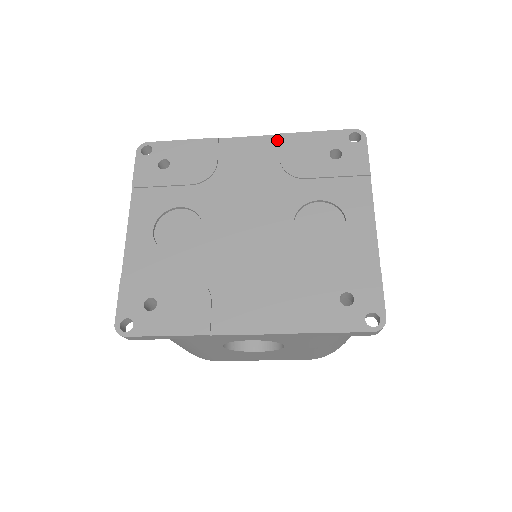
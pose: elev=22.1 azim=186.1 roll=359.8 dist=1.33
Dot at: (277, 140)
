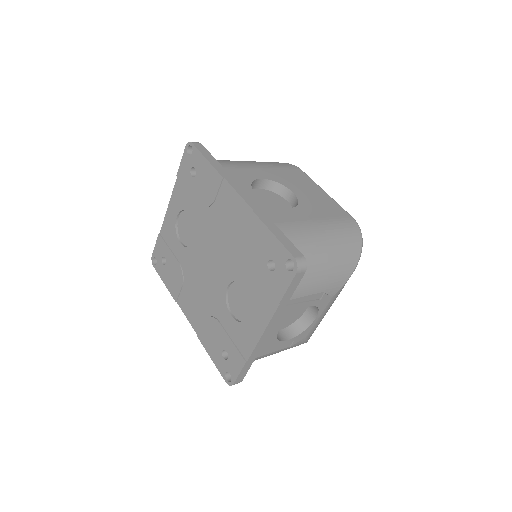
Dot at: (250, 215)
